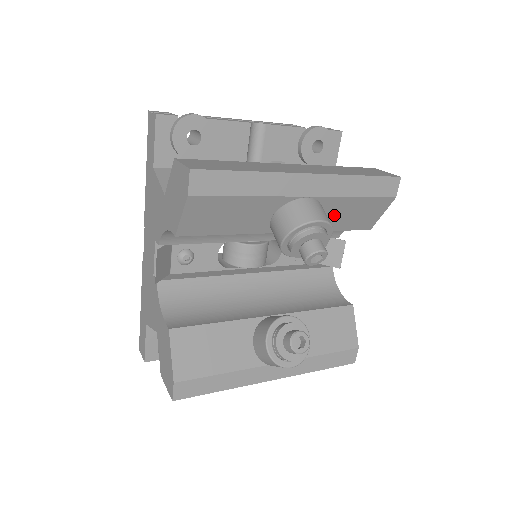
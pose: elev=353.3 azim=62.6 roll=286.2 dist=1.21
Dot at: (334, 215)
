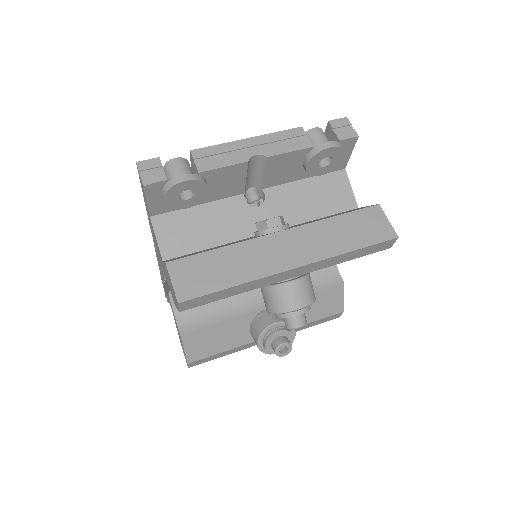
Dot at: occluded
